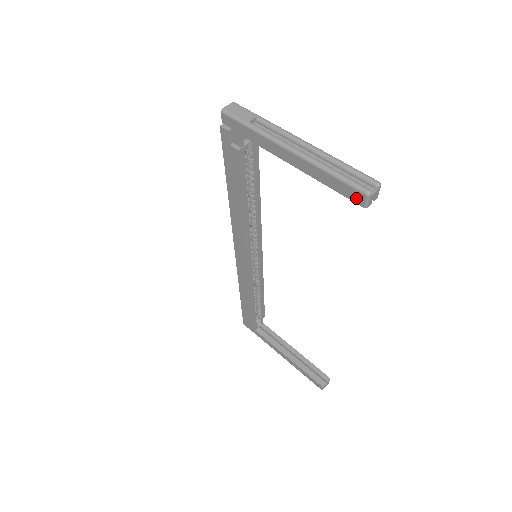
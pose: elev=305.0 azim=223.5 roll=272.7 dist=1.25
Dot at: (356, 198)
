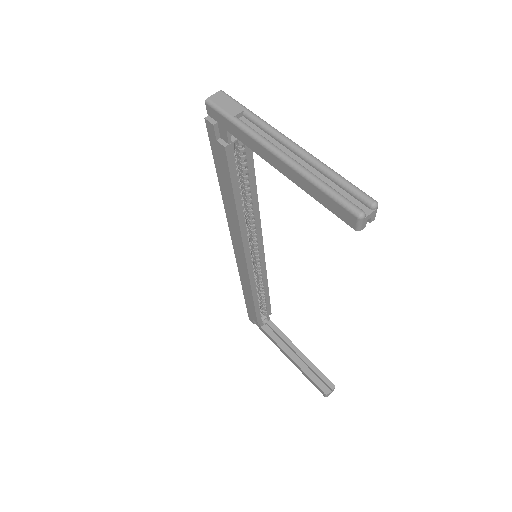
Dot at: (347, 219)
